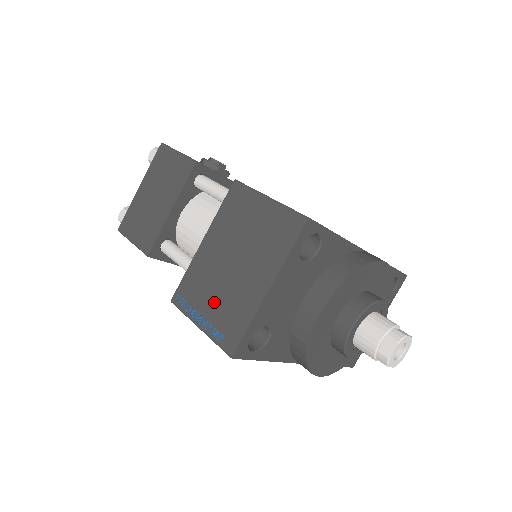
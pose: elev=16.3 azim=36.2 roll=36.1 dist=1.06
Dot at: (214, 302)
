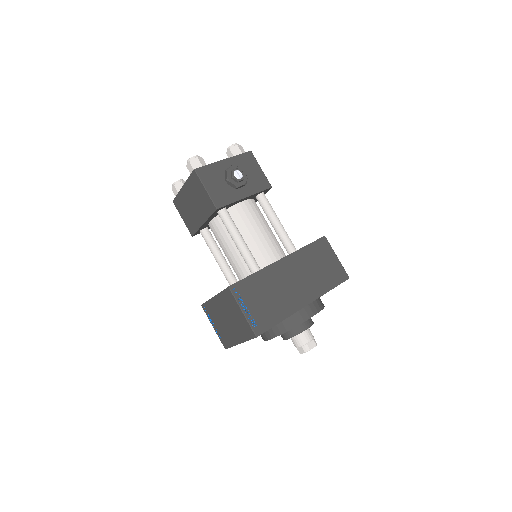
Dot at: (219, 326)
